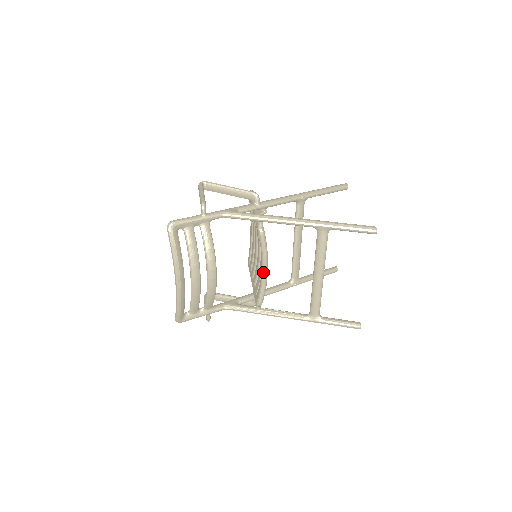
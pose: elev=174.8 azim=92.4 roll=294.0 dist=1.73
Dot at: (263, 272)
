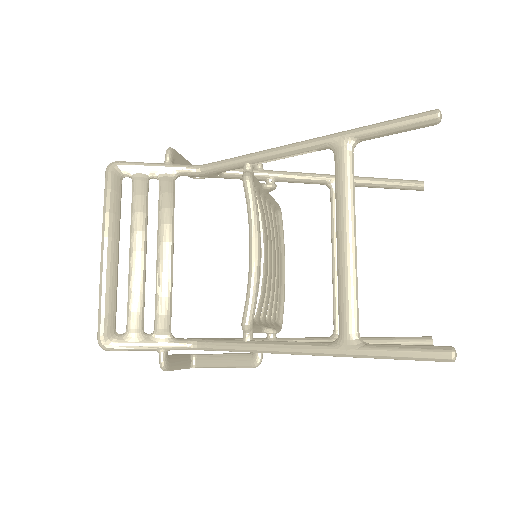
Dot at: (250, 252)
